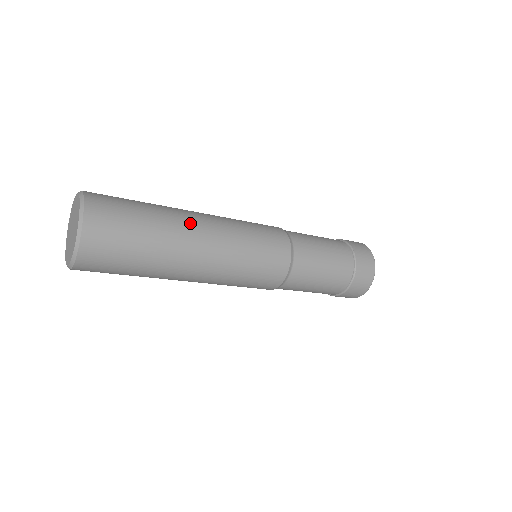
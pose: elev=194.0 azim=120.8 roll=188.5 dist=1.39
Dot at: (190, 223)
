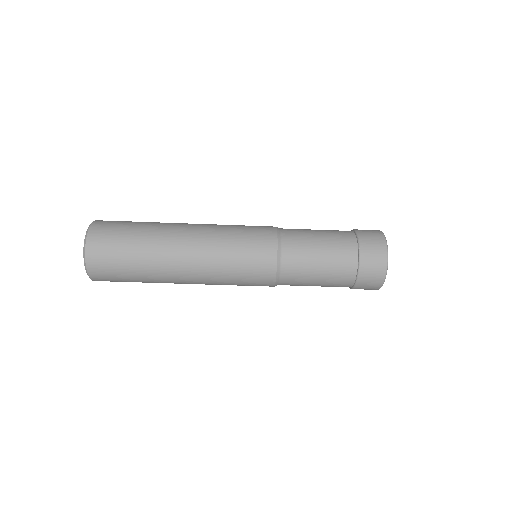
Dot at: occluded
